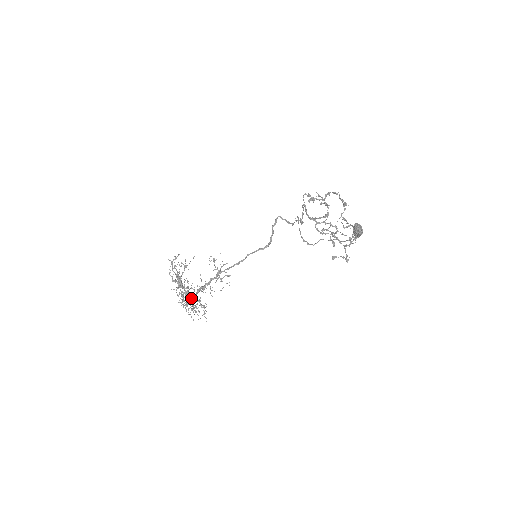
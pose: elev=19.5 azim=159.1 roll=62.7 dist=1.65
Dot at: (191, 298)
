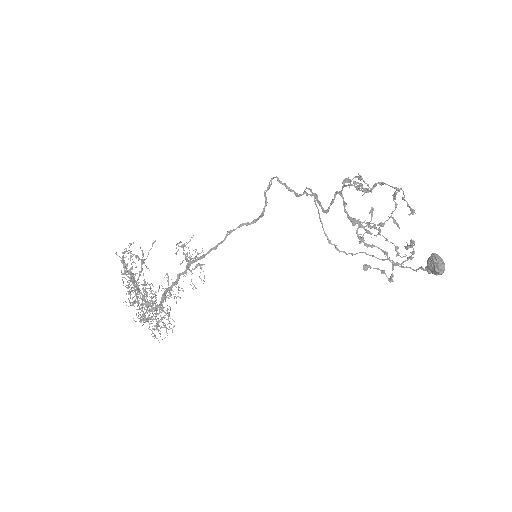
Dot at: occluded
